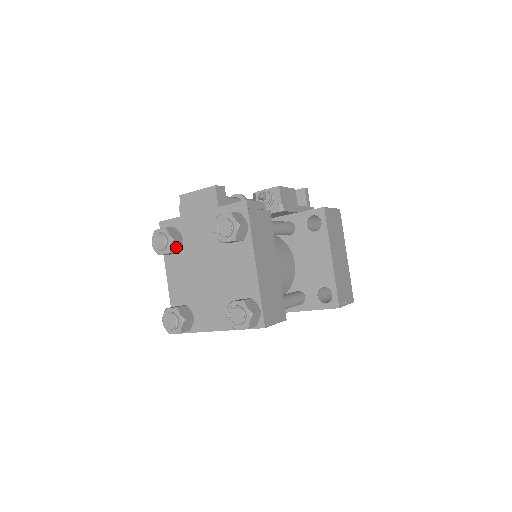
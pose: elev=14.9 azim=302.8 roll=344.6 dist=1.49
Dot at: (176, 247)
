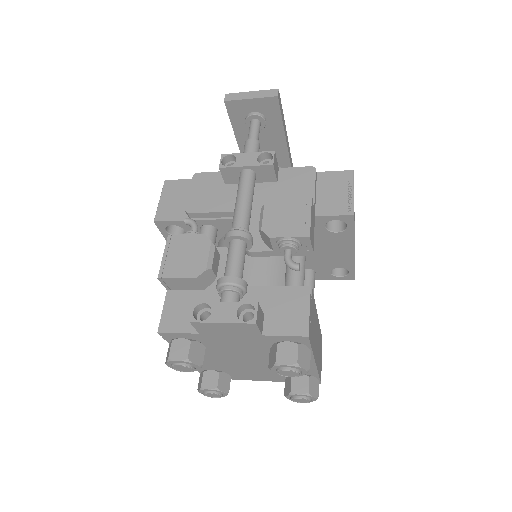
Dot at: occluded
